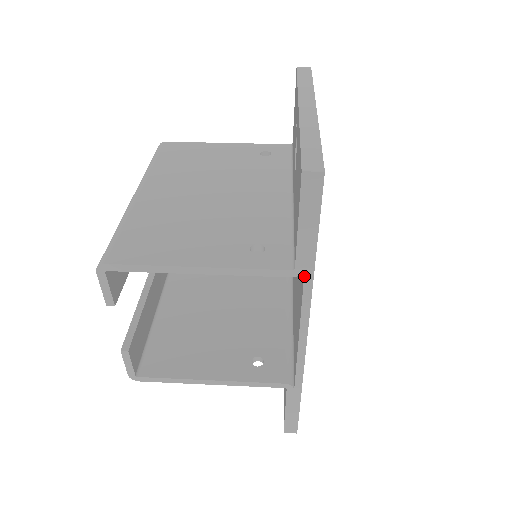
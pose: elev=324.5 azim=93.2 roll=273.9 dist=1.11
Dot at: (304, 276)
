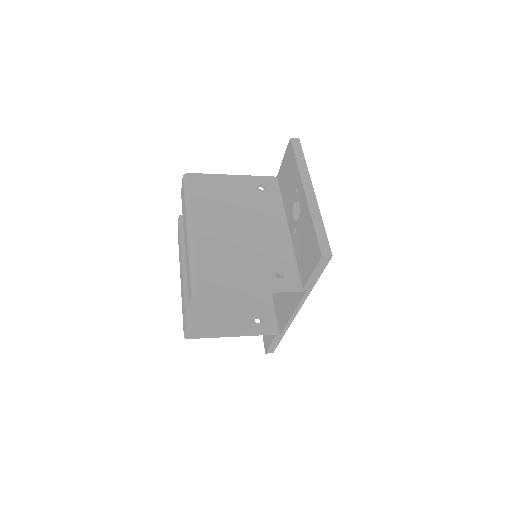
Dot at: (306, 291)
